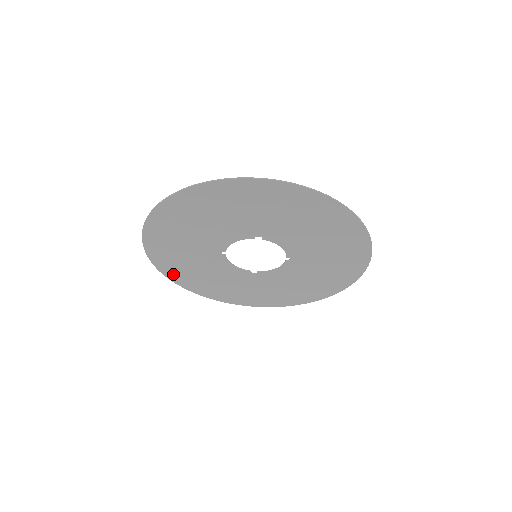
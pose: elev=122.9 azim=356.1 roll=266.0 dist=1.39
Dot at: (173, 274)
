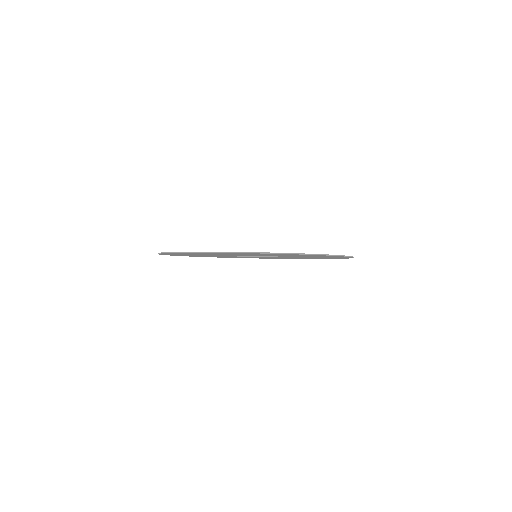
Dot at: occluded
